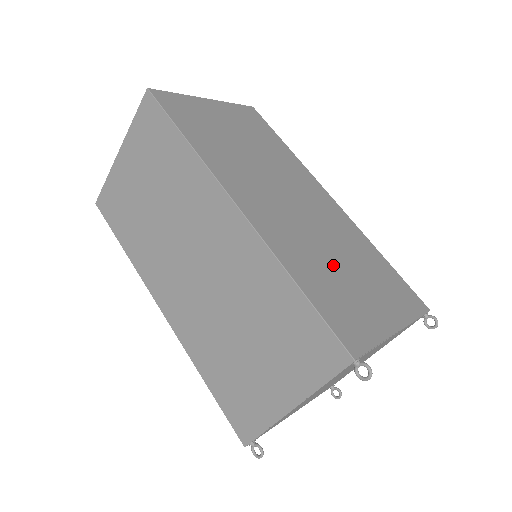
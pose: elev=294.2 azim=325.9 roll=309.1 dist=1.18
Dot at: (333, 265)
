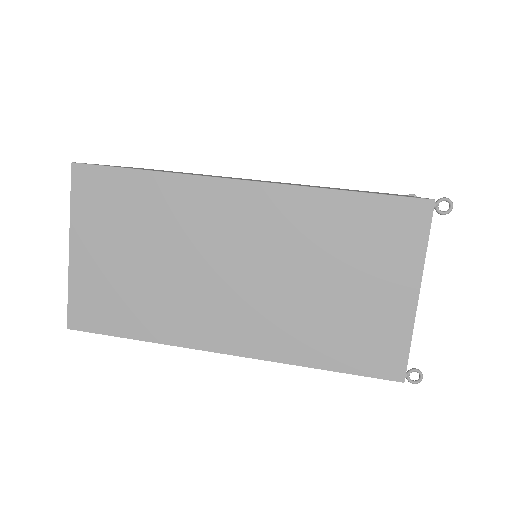
Dot at: occluded
